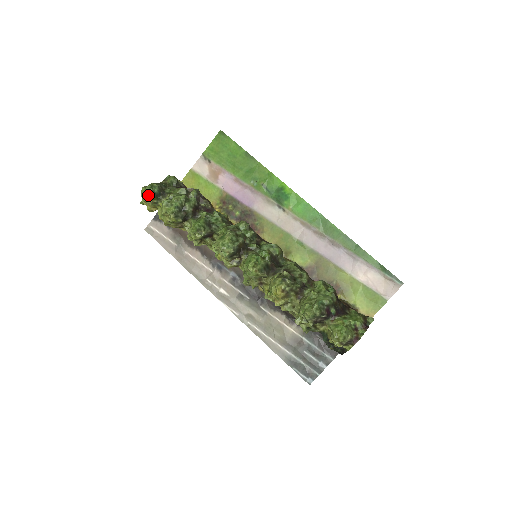
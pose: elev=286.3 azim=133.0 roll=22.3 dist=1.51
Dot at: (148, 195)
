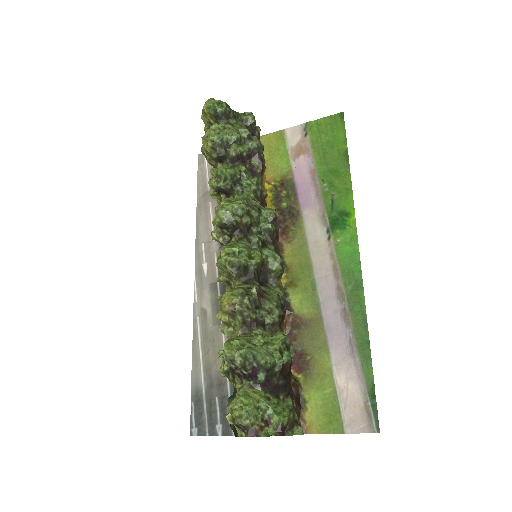
Dot at: (208, 108)
